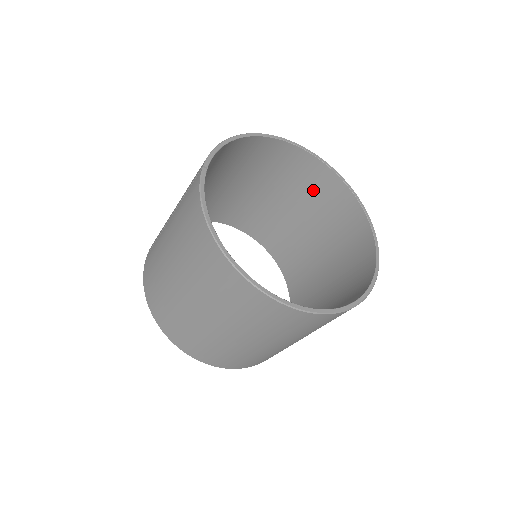
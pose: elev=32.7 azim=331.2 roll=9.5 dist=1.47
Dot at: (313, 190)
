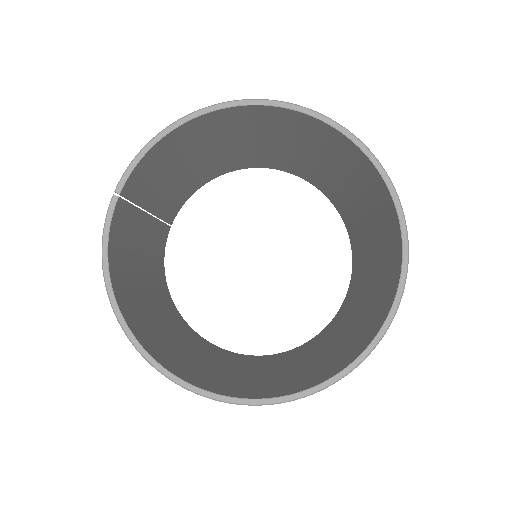
Dot at: (345, 159)
